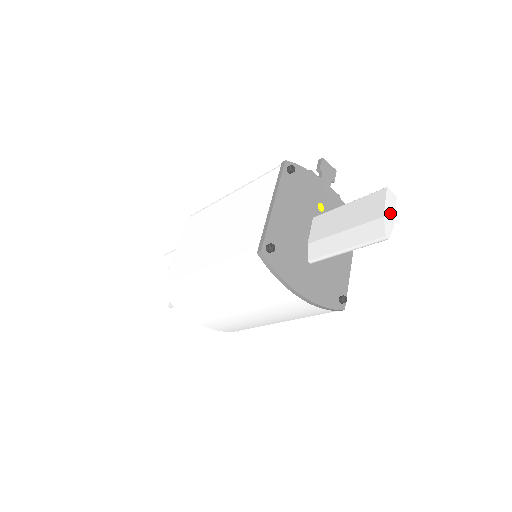
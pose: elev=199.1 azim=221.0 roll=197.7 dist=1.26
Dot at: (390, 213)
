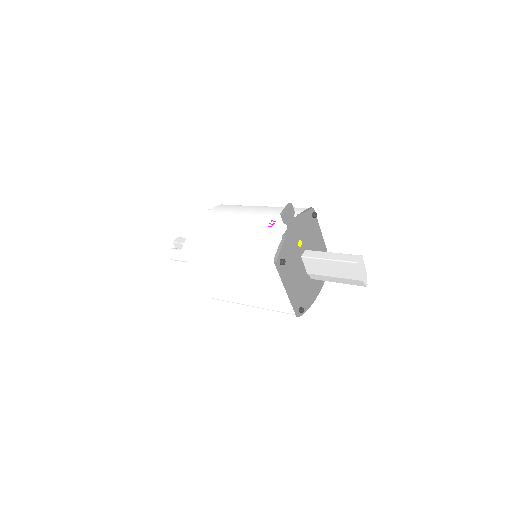
Dot at: (363, 272)
